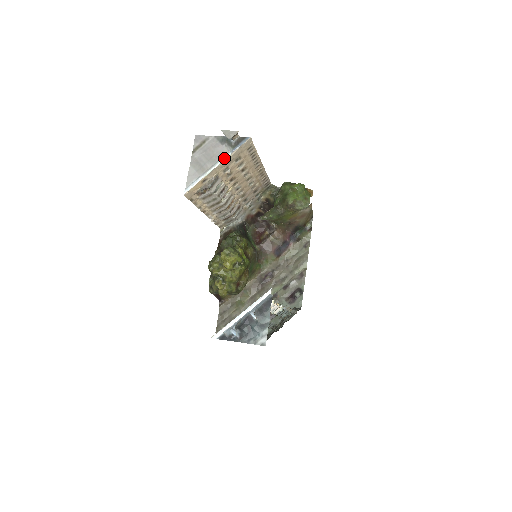
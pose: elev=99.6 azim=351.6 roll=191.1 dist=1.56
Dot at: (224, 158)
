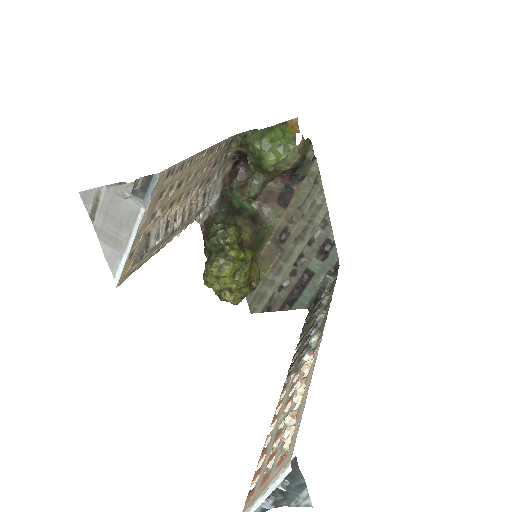
Dot at: (138, 220)
